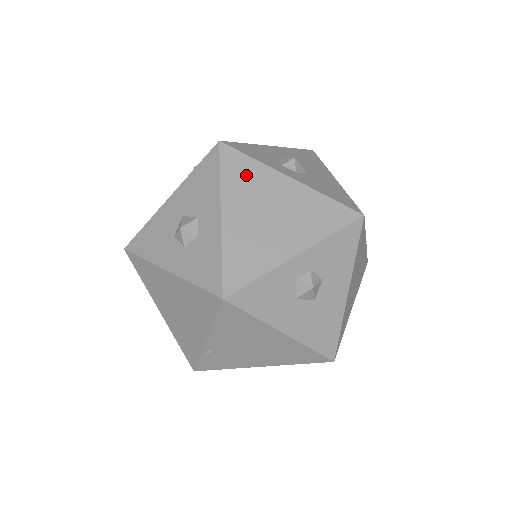
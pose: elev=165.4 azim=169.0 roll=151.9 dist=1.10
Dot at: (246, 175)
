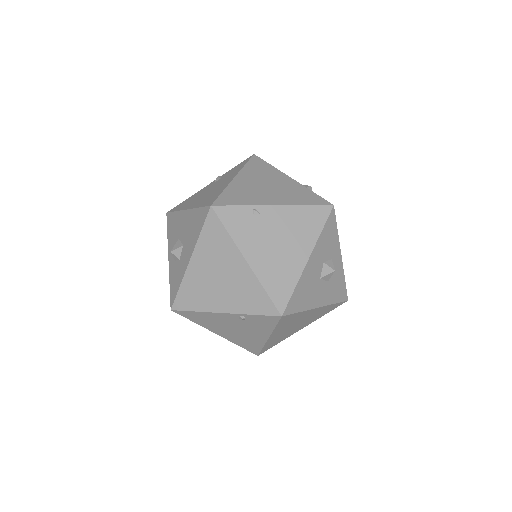
Dot at: occluded
